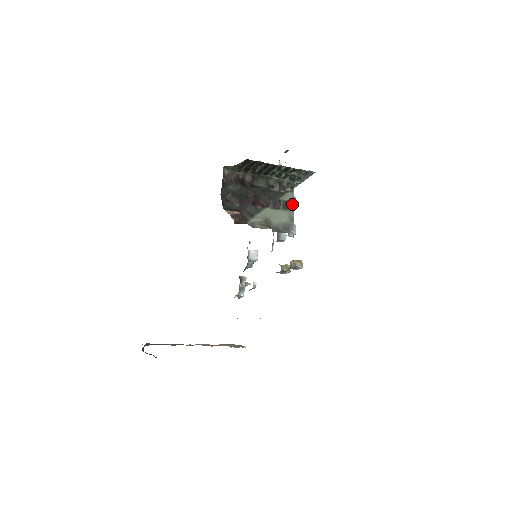
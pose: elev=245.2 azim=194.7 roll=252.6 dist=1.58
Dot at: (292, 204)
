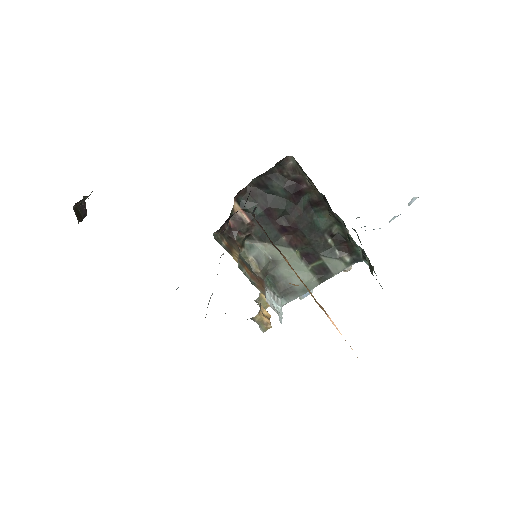
Dot at: (329, 276)
